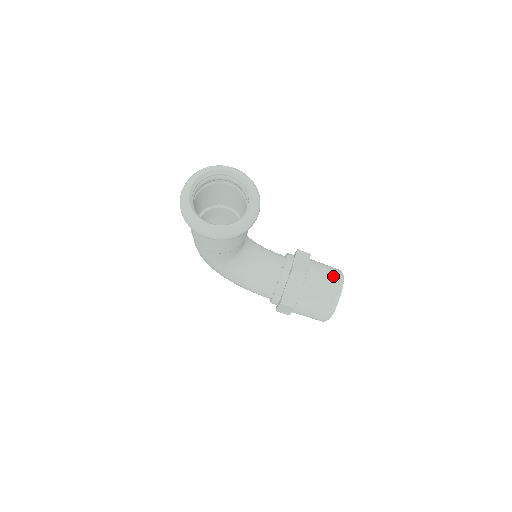
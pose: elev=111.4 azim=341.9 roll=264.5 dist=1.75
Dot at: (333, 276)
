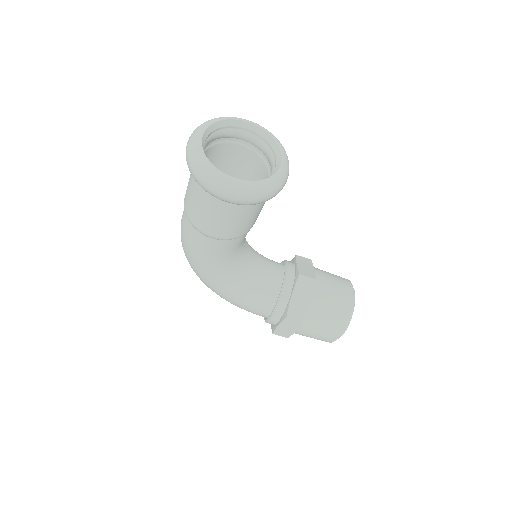
Dot at: (343, 282)
